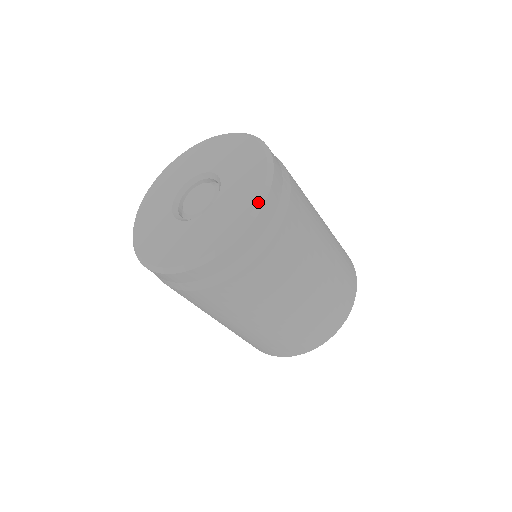
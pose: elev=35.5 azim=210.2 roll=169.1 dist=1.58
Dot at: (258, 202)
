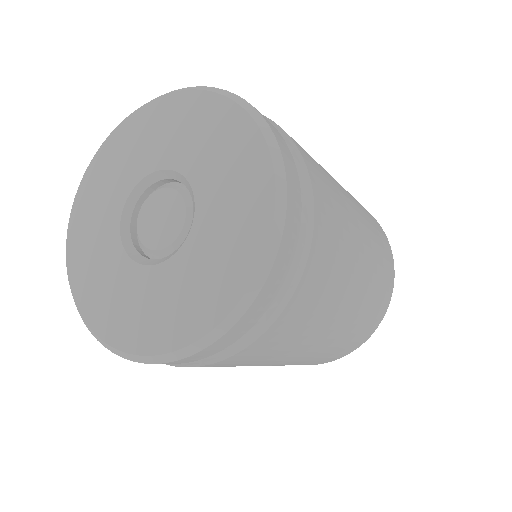
Dot at: (259, 271)
